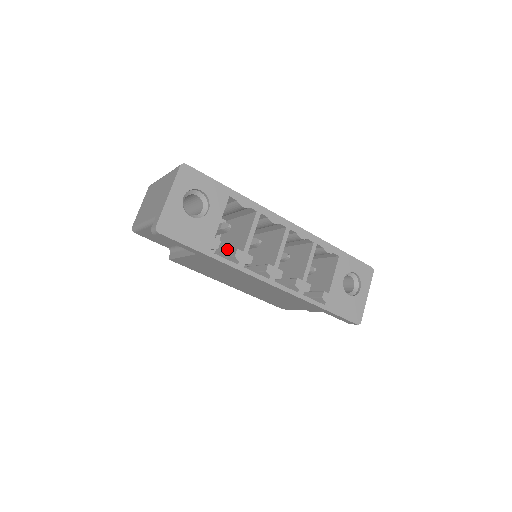
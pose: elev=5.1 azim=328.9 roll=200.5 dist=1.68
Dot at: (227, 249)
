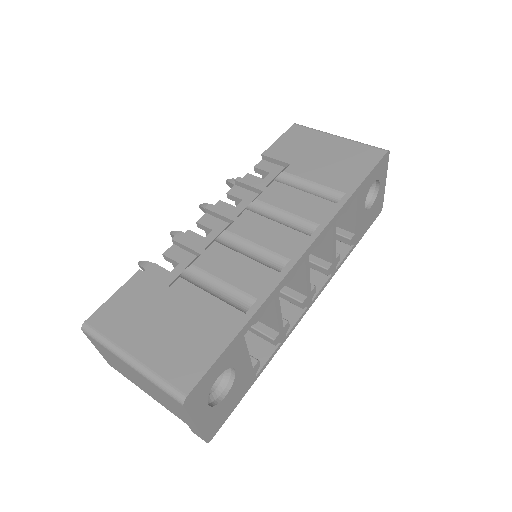
Dot at: occluded
